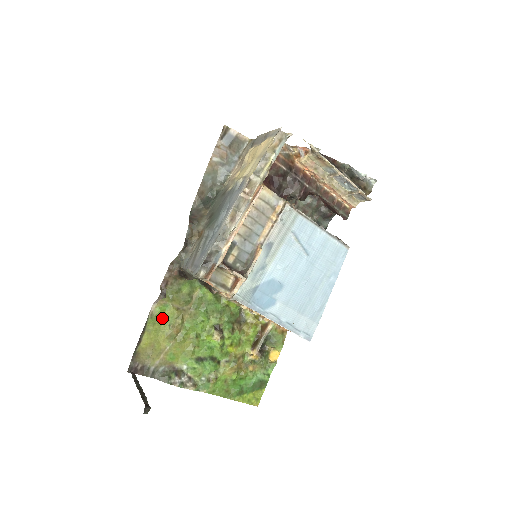
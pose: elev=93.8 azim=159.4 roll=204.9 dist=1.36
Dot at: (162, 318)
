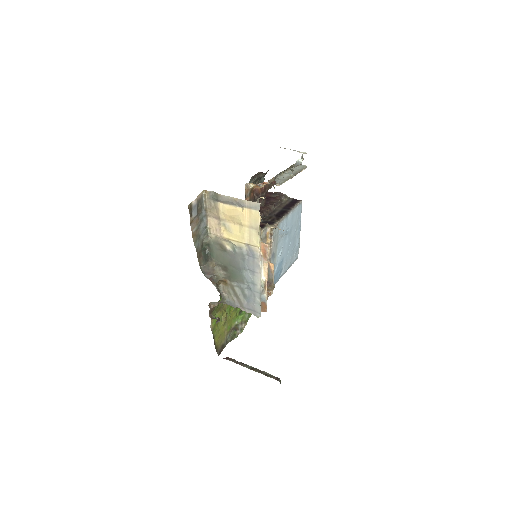
Dot at: (217, 323)
